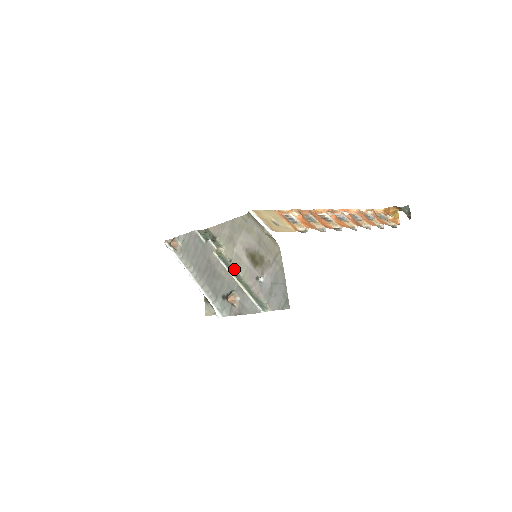
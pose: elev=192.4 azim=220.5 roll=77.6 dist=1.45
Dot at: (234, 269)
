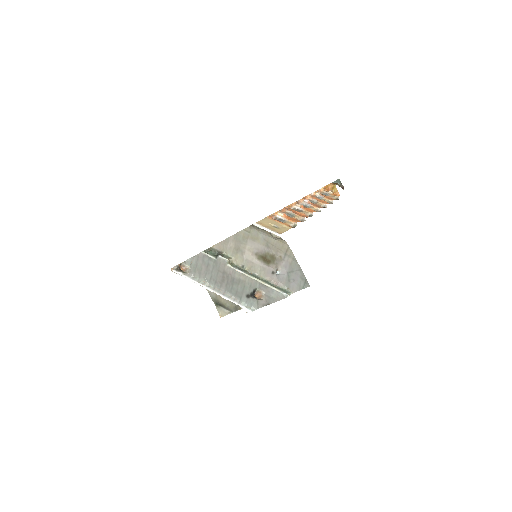
Dot at: (249, 272)
